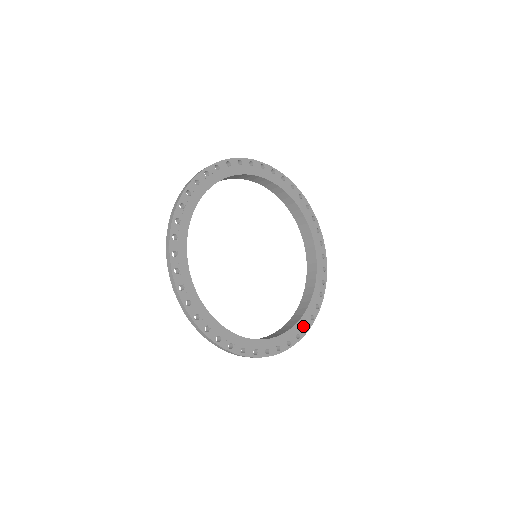
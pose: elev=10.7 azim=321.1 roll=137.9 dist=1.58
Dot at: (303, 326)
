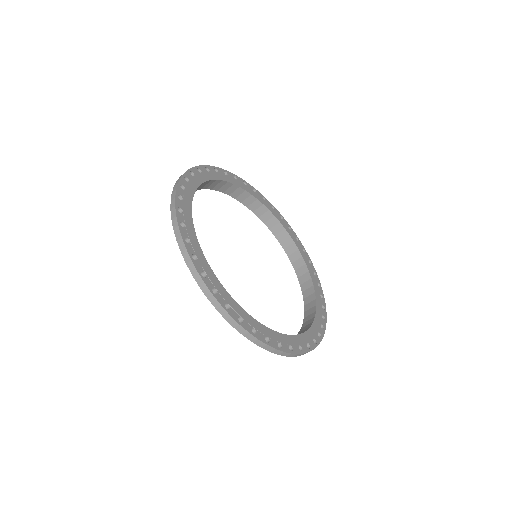
Dot at: (321, 316)
